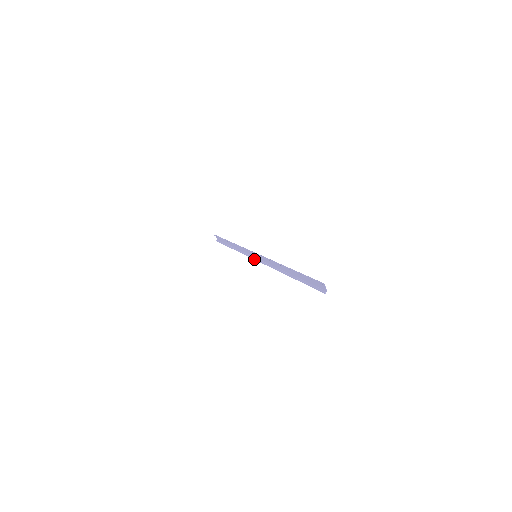
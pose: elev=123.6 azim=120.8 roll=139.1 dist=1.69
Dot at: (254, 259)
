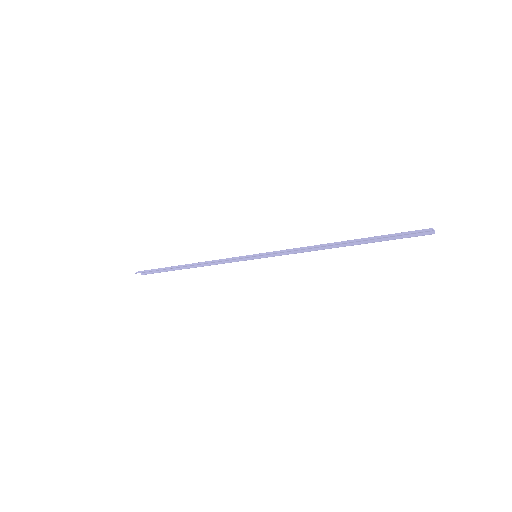
Dot at: occluded
